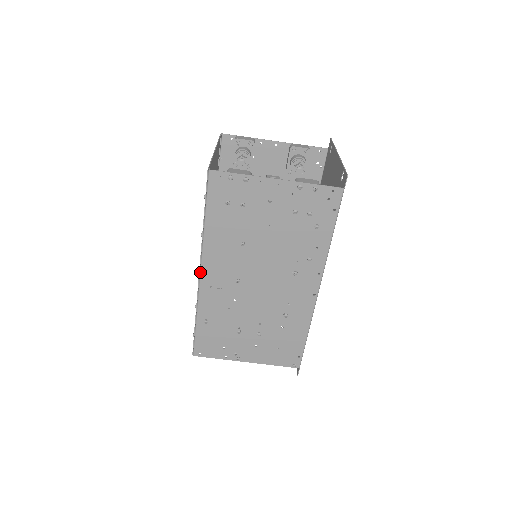
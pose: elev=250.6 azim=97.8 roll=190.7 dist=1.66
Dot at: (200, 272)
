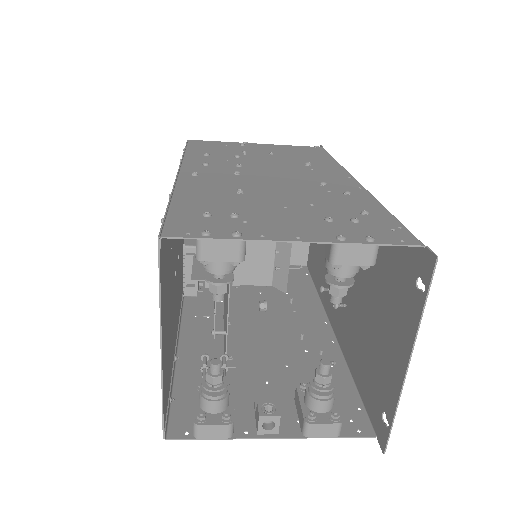
Dot at: (179, 328)
